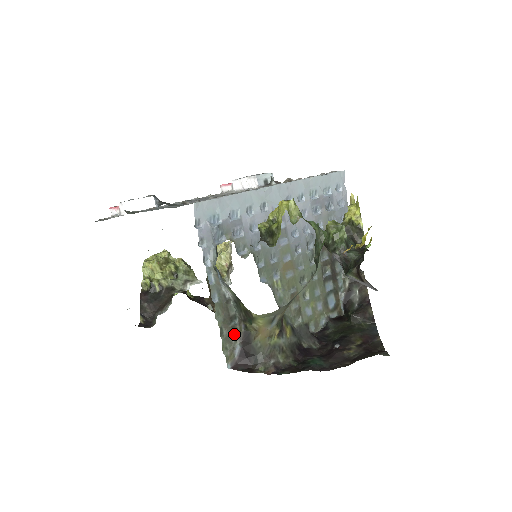
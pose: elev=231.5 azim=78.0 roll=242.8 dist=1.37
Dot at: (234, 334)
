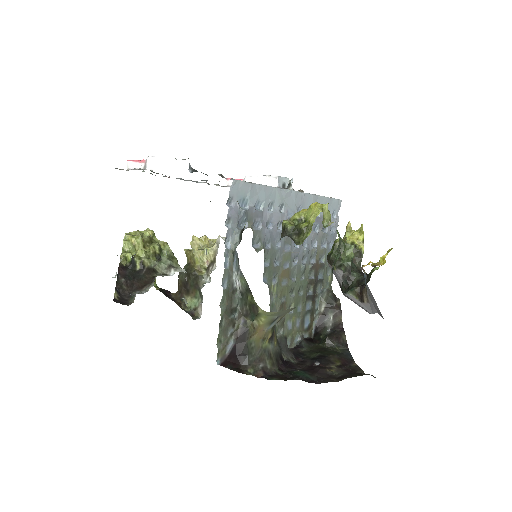
Dot at: (231, 328)
